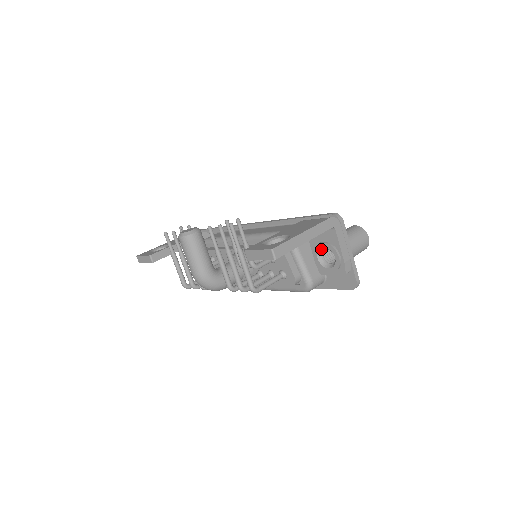
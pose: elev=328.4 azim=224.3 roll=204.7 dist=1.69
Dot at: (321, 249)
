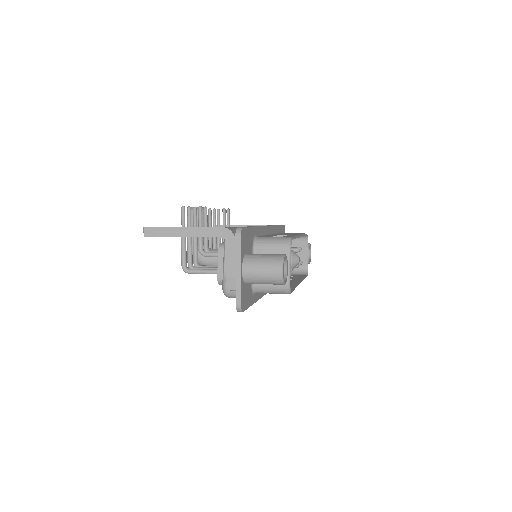
Dot at: occluded
